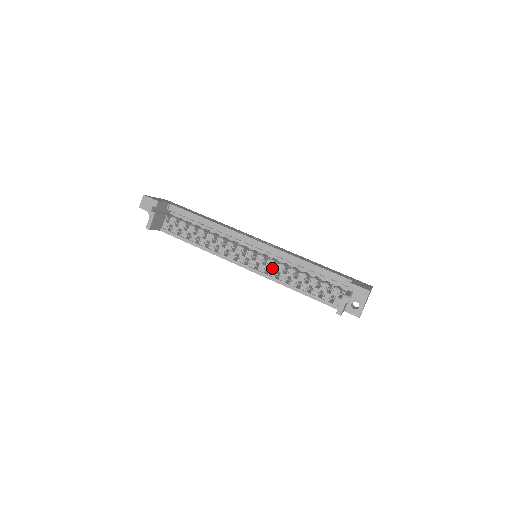
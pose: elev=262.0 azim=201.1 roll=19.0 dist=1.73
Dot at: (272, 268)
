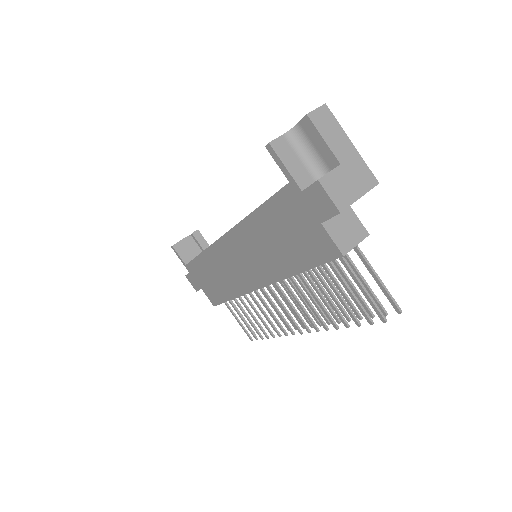
Dot at: occluded
